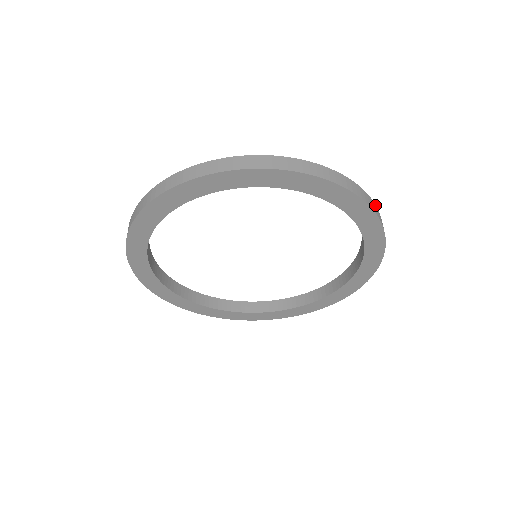
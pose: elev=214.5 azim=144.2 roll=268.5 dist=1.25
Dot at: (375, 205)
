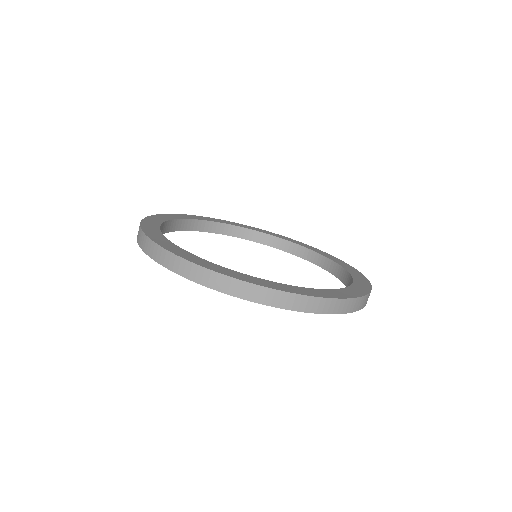
Dot at: (308, 297)
